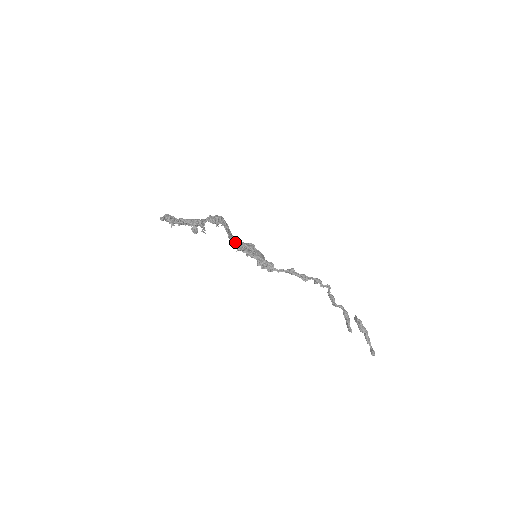
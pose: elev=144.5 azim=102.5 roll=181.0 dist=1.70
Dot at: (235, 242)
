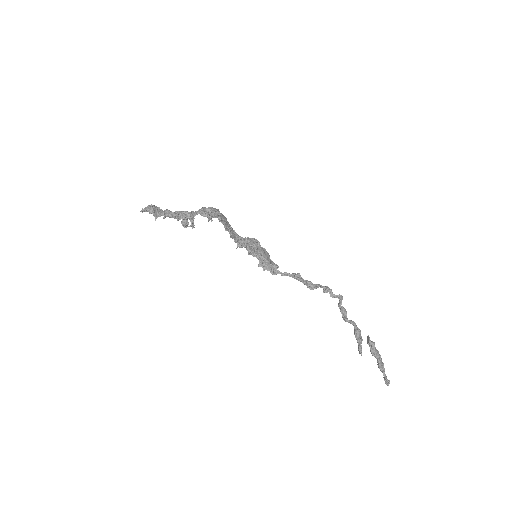
Dot at: (236, 237)
